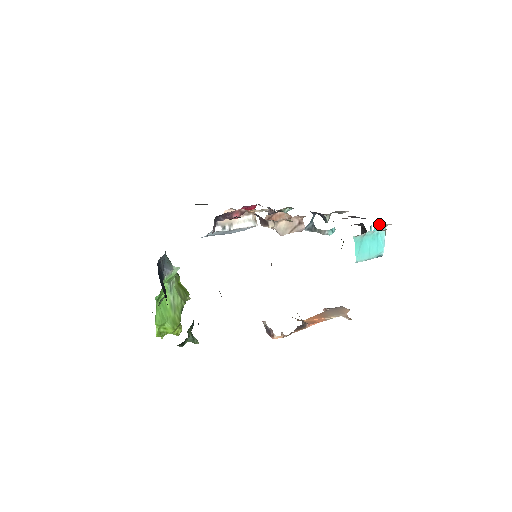
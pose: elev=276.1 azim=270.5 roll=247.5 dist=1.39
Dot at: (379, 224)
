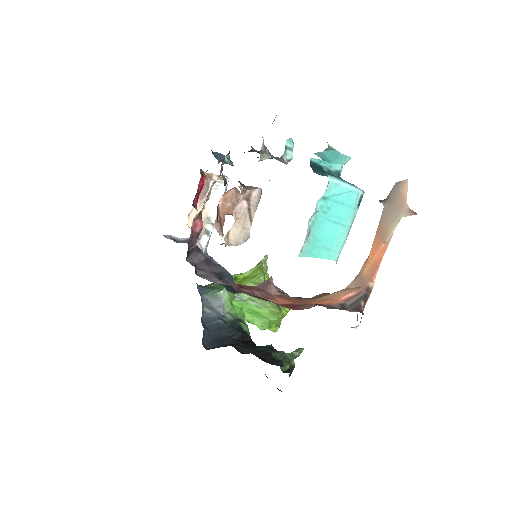
Dot at: (317, 153)
